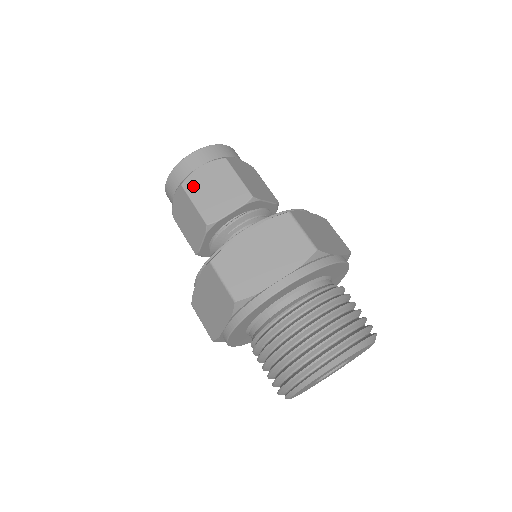
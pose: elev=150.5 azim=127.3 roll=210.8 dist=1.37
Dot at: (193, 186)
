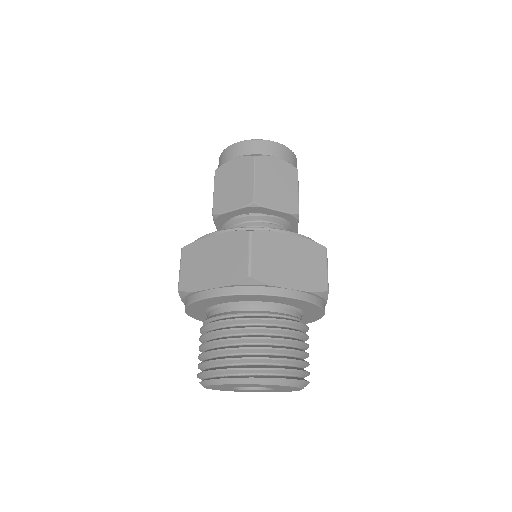
Dot at: (221, 175)
